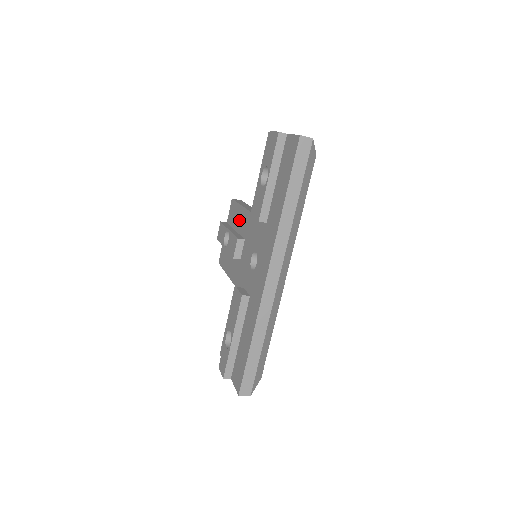
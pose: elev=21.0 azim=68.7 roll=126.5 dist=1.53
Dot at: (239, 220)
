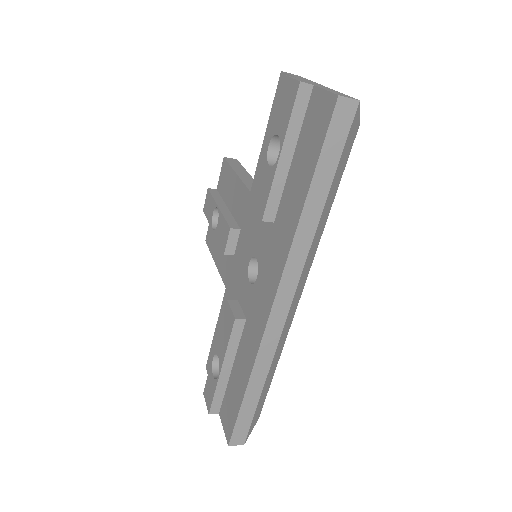
Dot at: (233, 195)
